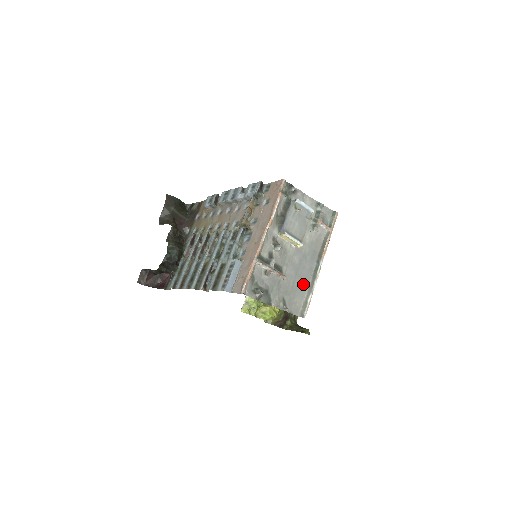
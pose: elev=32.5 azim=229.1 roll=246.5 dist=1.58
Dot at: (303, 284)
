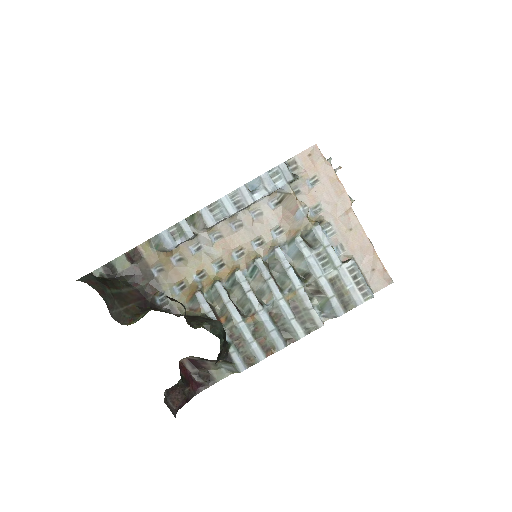
Dot at: occluded
